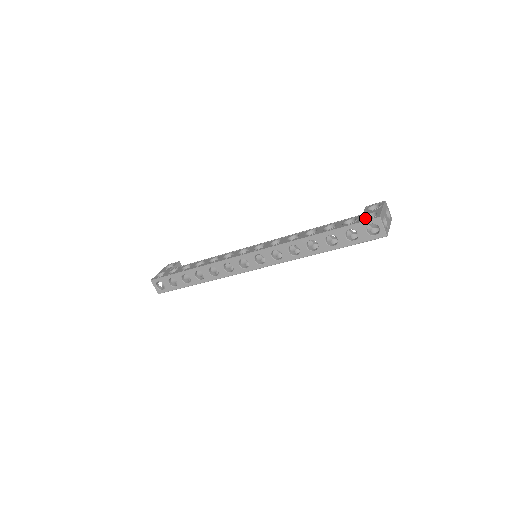
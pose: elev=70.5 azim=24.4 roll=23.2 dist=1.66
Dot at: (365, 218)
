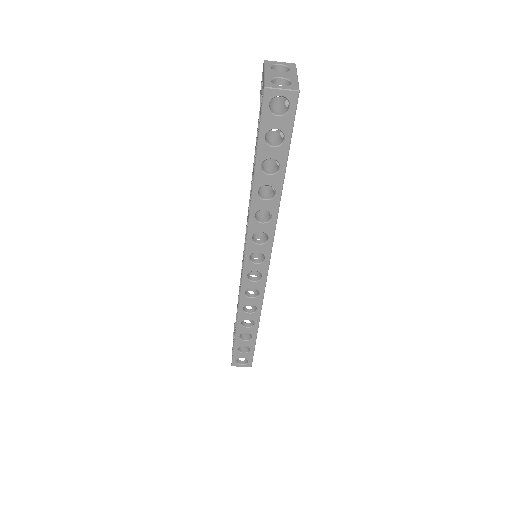
Dot at: occluded
